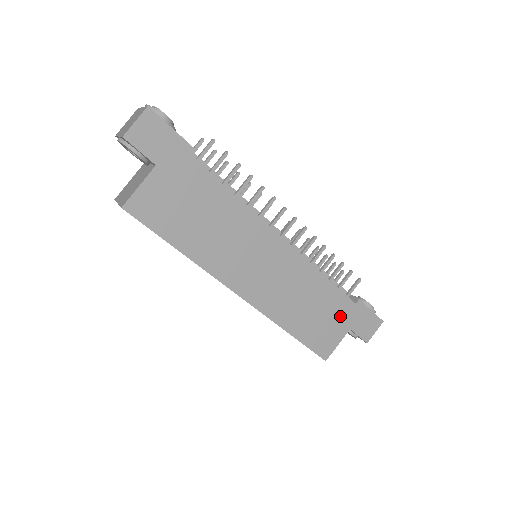
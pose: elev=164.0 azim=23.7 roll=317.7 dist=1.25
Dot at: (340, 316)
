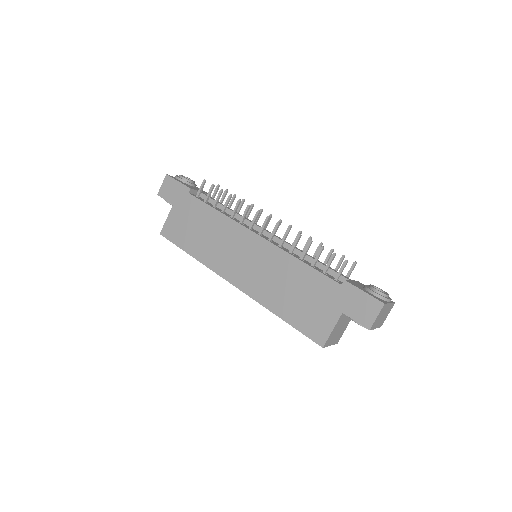
Dot at: (327, 299)
